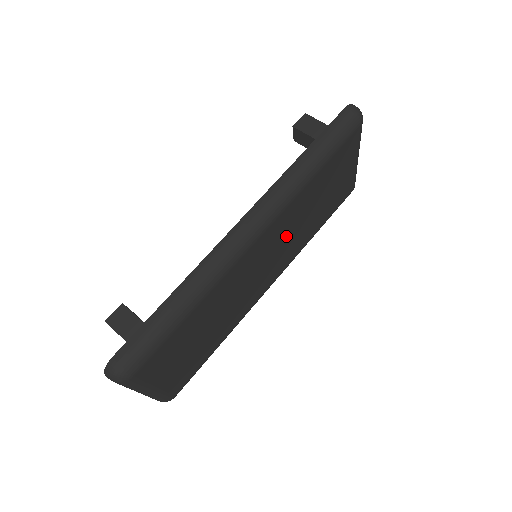
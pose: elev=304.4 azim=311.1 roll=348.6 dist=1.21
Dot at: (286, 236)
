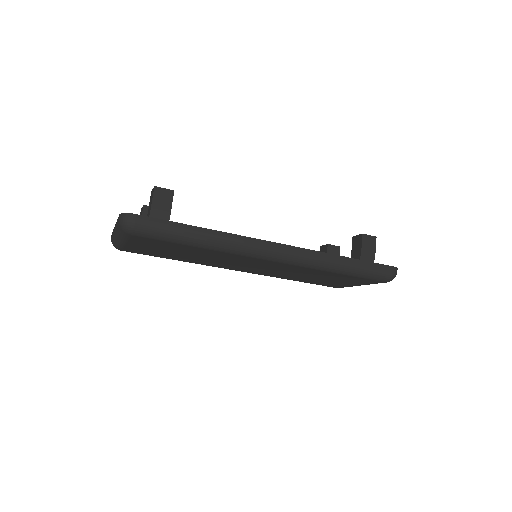
Dot at: (281, 270)
